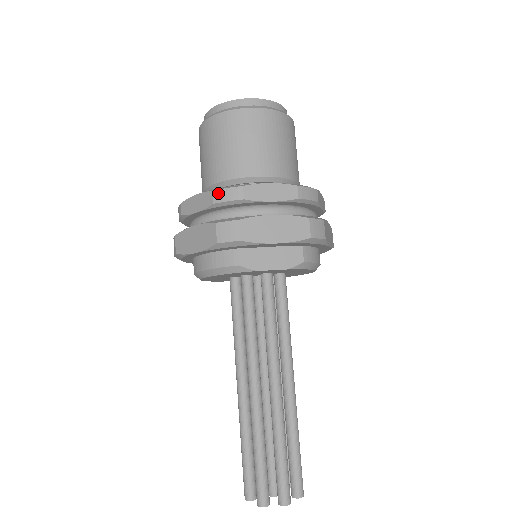
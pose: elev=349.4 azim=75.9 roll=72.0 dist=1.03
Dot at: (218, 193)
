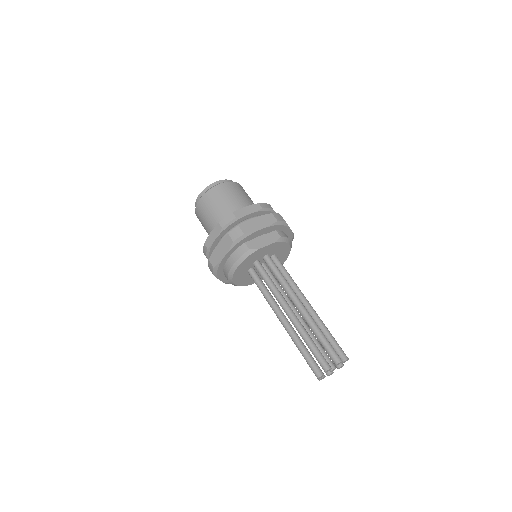
Dot at: (222, 222)
